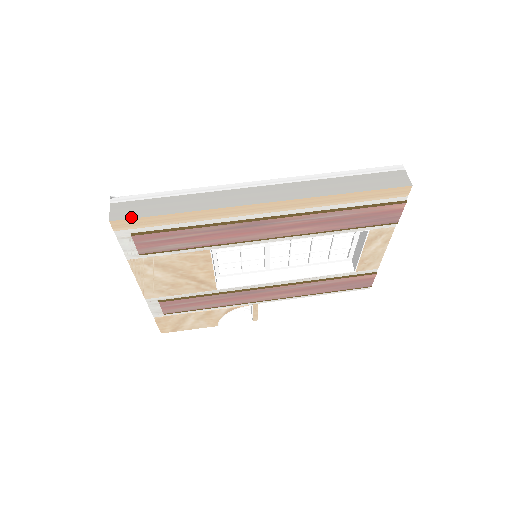
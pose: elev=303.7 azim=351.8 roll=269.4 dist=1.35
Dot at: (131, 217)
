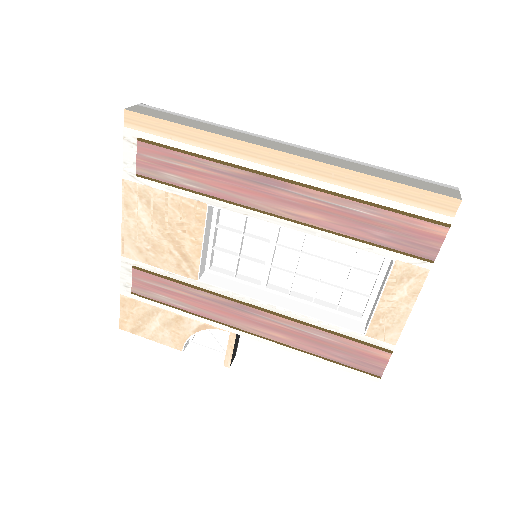
Dot at: (146, 114)
